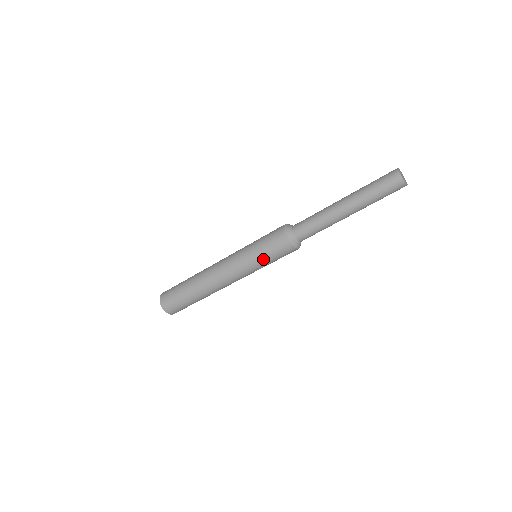
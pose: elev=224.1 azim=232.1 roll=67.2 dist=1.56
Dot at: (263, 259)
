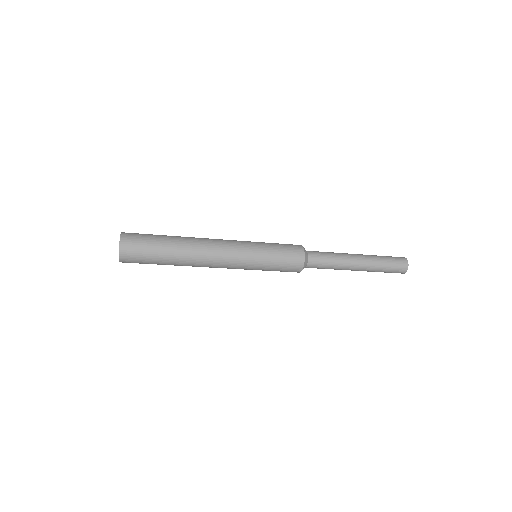
Dot at: (270, 260)
